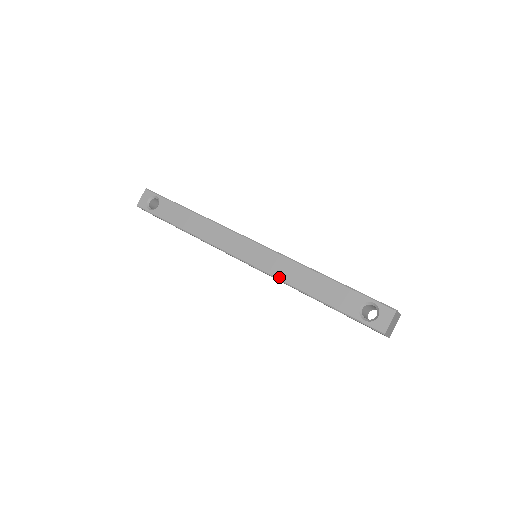
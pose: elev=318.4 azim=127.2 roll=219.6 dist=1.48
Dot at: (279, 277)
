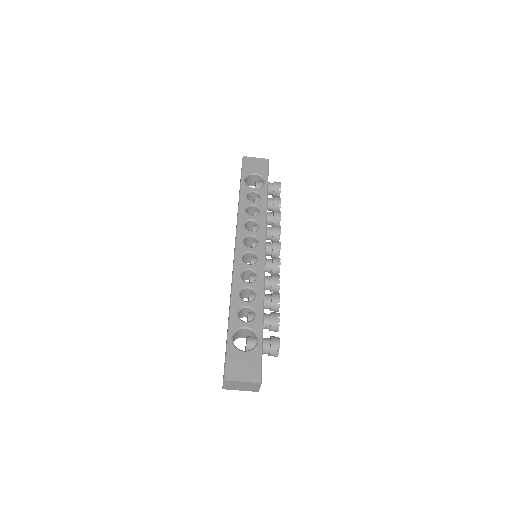
Dot at: occluded
